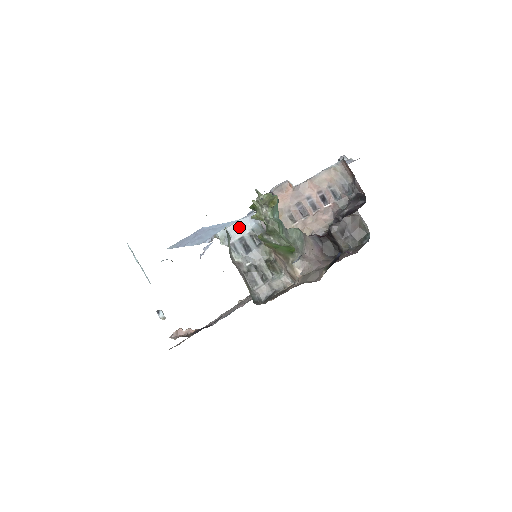
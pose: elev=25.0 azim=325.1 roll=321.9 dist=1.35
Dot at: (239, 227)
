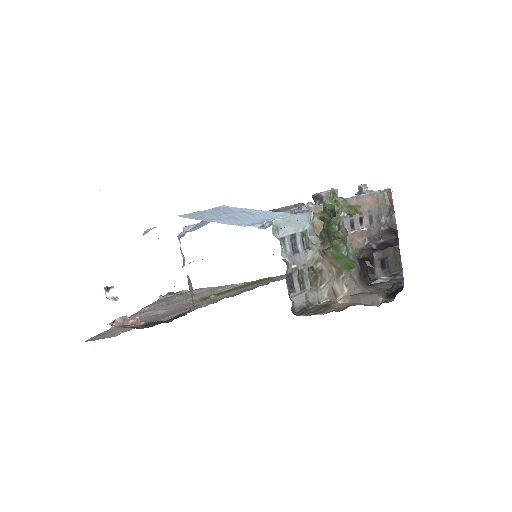
Dot at: (294, 222)
